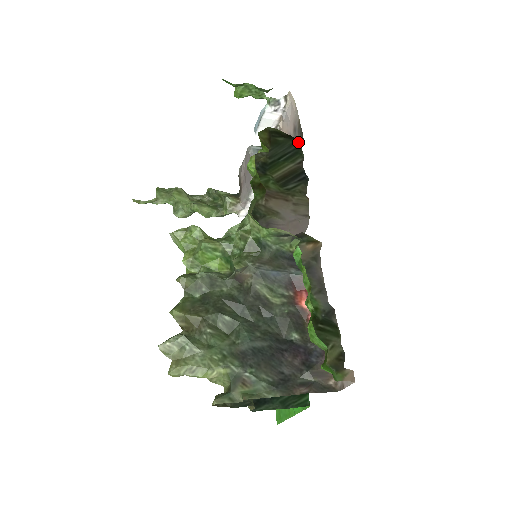
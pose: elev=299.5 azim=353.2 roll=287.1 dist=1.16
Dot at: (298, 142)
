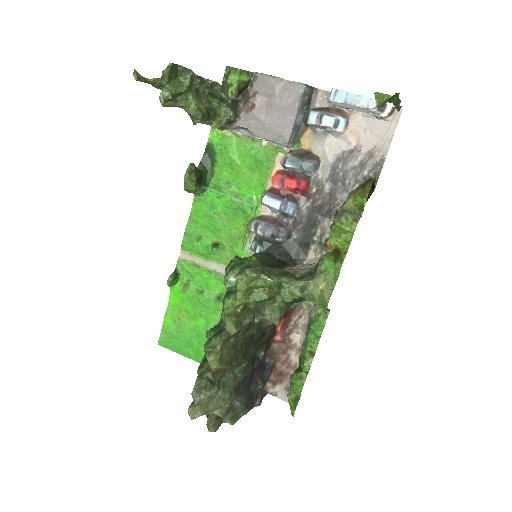
Dot at: occluded
